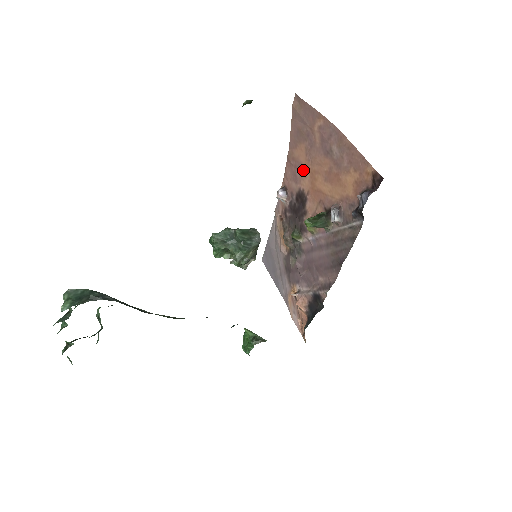
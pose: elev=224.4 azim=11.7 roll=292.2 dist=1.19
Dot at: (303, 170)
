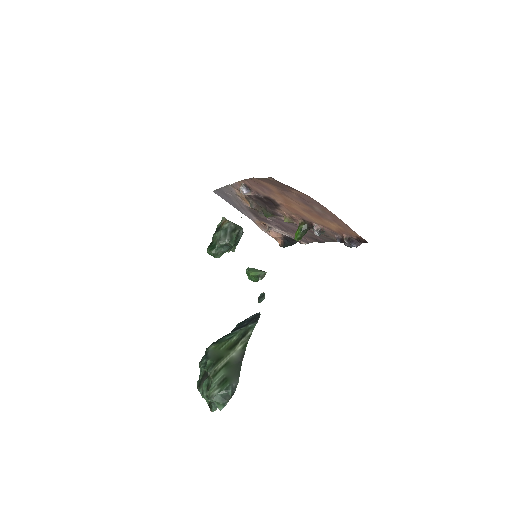
Dot at: (274, 193)
